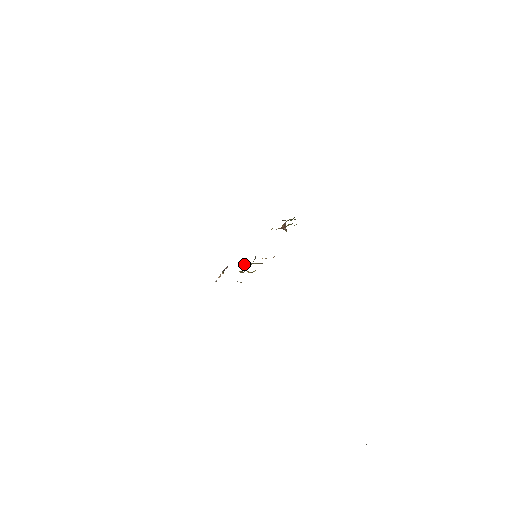
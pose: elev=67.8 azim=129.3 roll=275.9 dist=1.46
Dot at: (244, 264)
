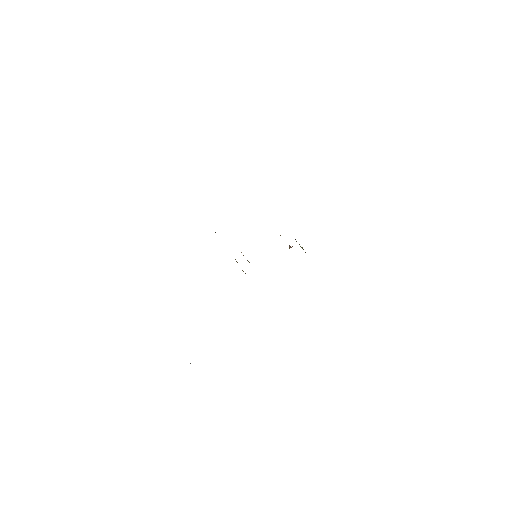
Dot at: (241, 252)
